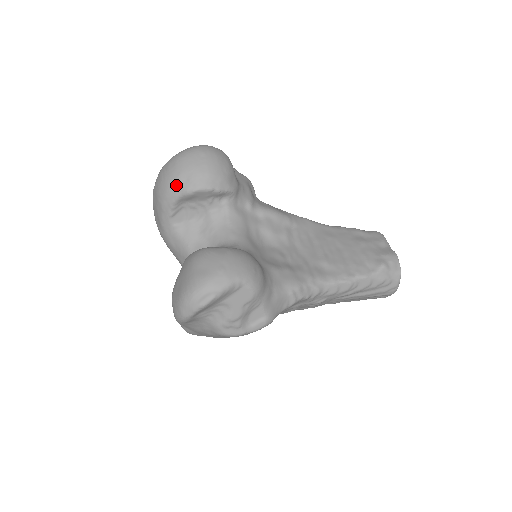
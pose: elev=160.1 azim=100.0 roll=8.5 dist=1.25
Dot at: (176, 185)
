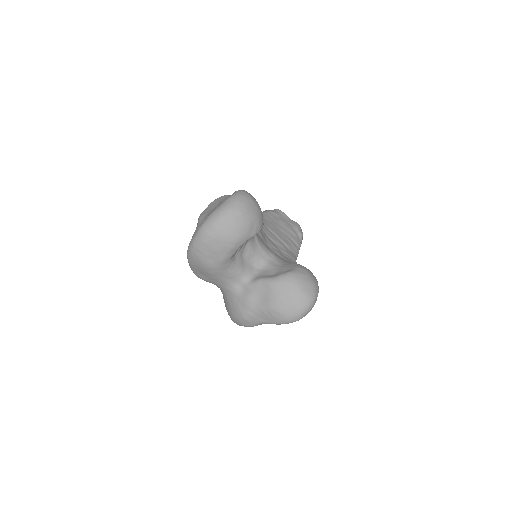
Dot at: (248, 232)
